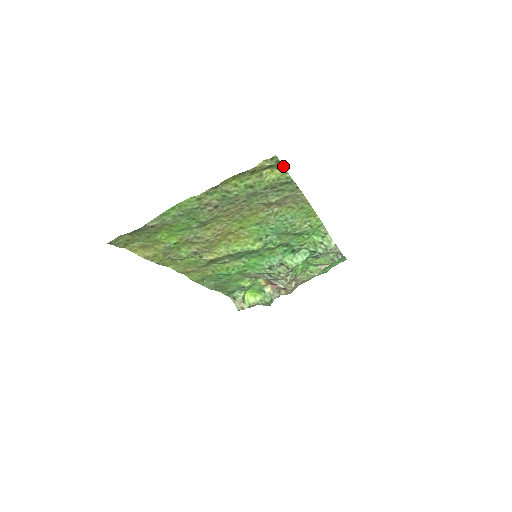
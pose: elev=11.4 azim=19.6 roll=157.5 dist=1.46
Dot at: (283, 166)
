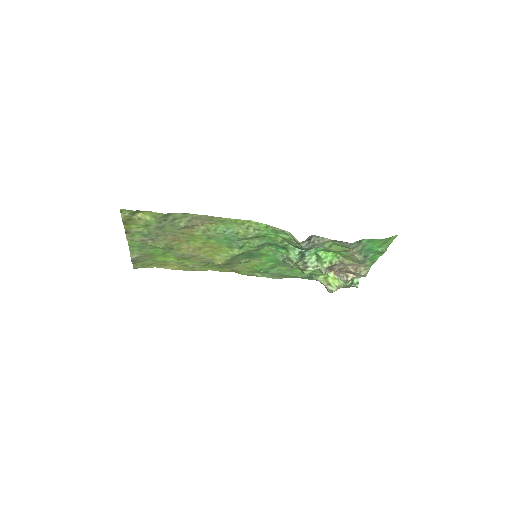
Dot at: occluded
